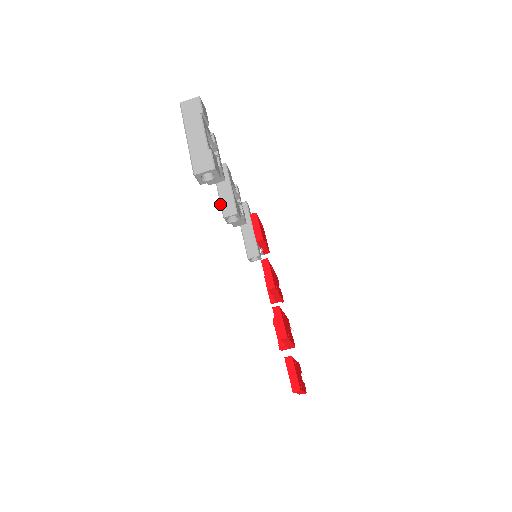
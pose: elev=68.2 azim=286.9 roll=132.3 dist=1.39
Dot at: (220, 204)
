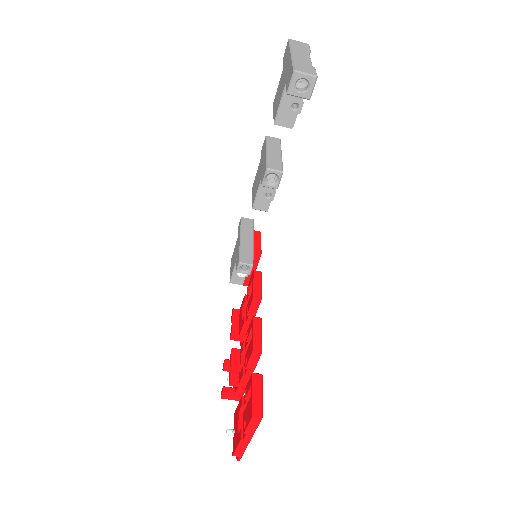
Dot at: (266, 159)
